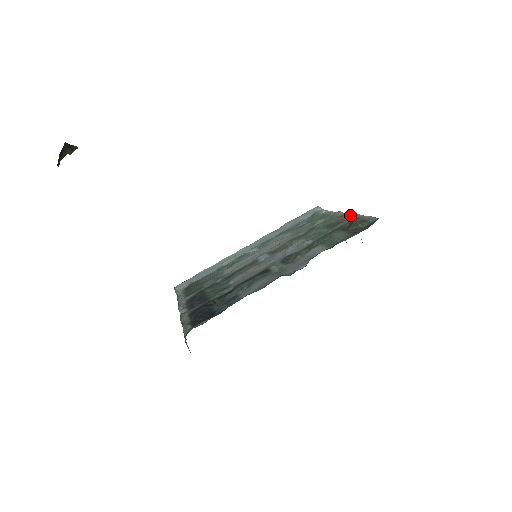
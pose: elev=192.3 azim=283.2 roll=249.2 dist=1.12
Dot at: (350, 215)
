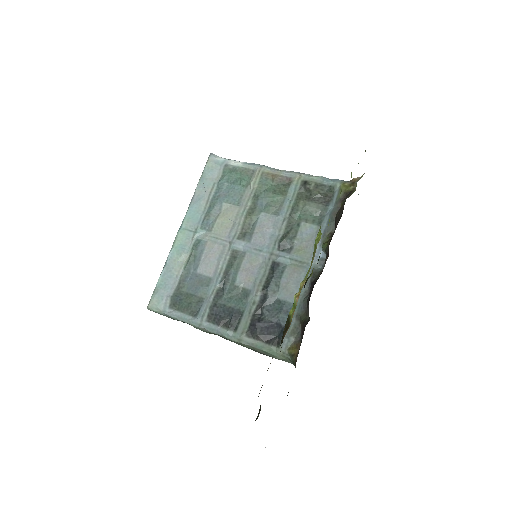
Dot at: (286, 174)
